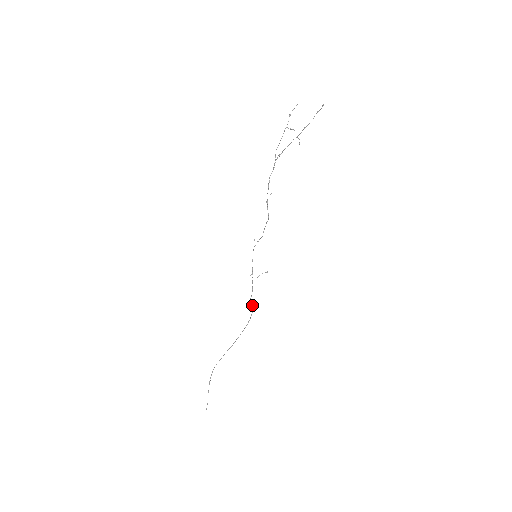
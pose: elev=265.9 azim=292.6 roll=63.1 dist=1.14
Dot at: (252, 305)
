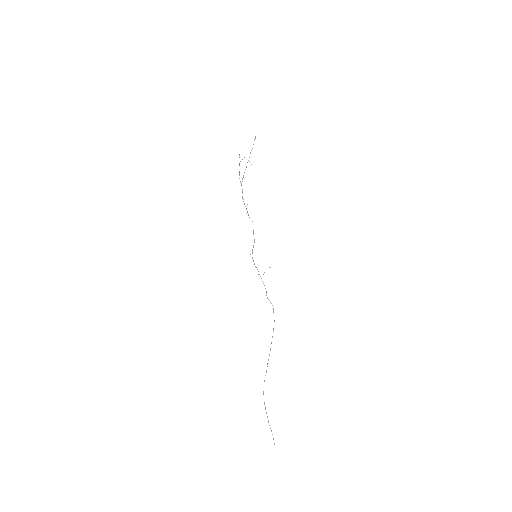
Dot at: occluded
